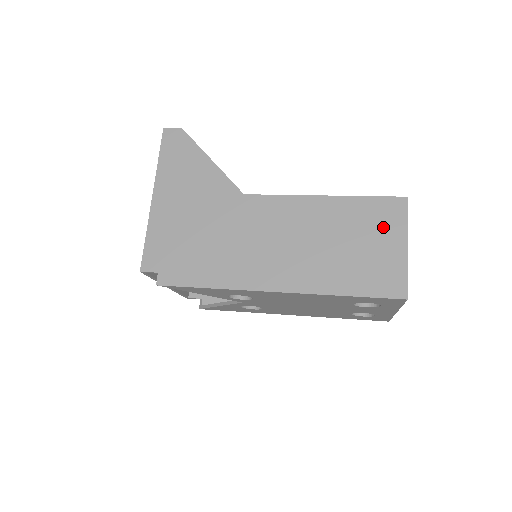
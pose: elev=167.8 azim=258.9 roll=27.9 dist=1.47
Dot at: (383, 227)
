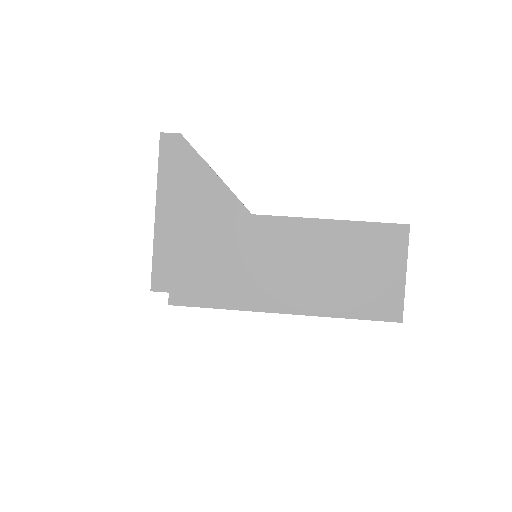
Dot at: (385, 254)
